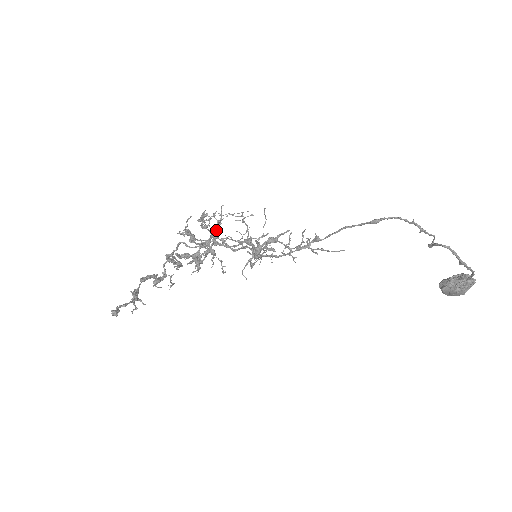
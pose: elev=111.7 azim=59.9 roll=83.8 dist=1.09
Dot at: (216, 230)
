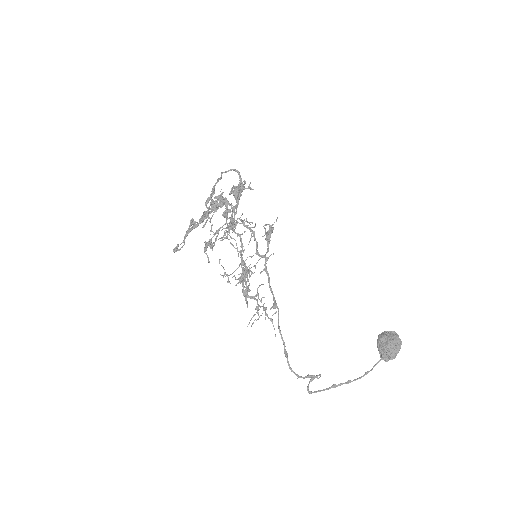
Dot at: occluded
